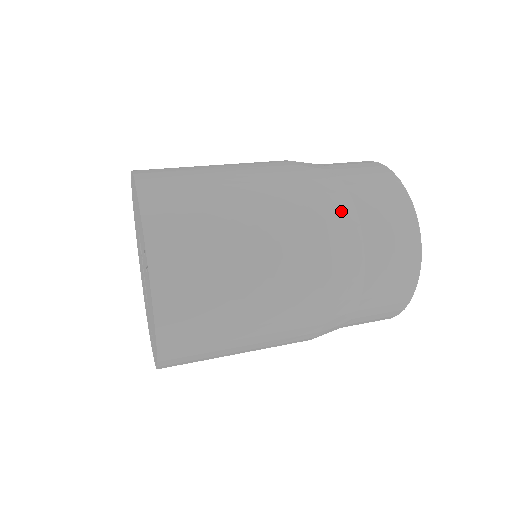
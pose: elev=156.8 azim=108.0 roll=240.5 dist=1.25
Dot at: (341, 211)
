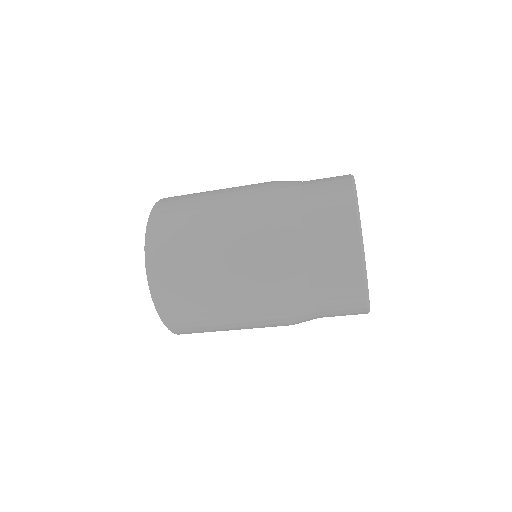
Dot at: occluded
